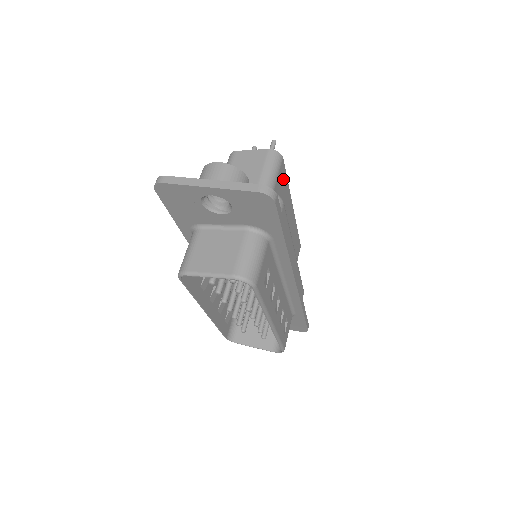
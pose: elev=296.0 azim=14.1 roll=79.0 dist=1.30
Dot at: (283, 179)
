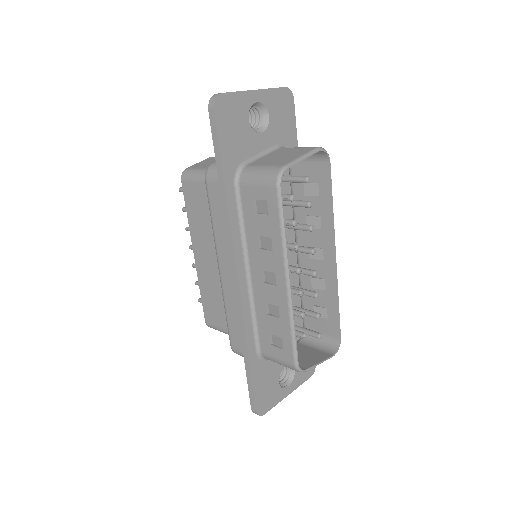
Dot at: occluded
